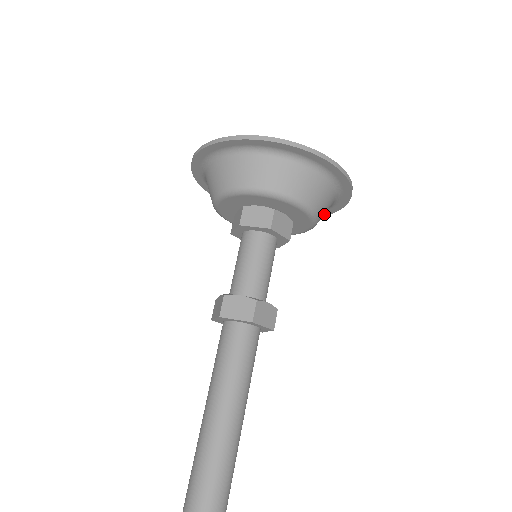
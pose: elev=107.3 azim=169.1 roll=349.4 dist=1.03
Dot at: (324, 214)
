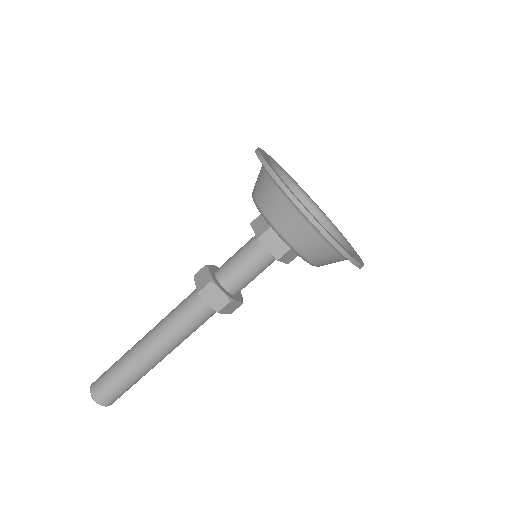
Dot at: occluded
